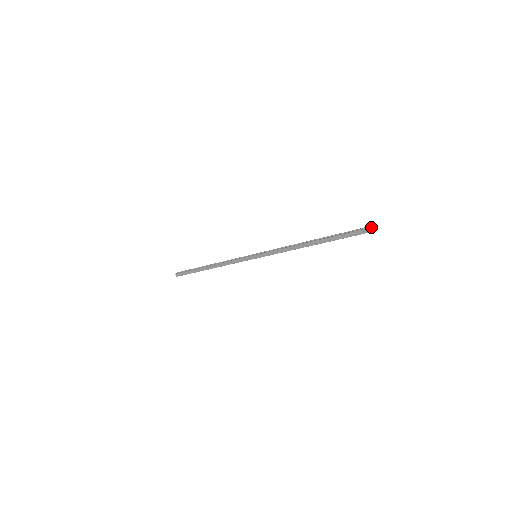
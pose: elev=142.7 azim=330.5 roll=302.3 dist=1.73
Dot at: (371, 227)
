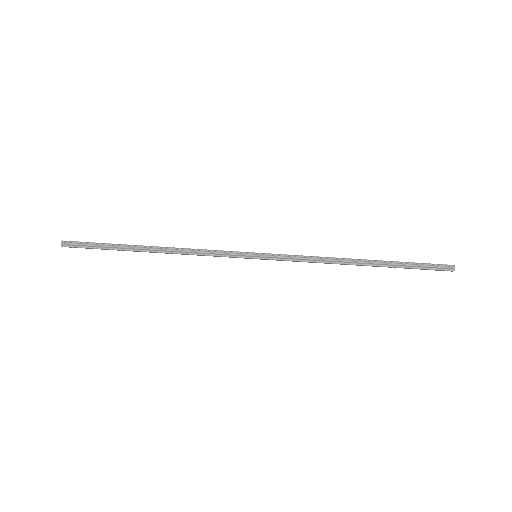
Dot at: occluded
